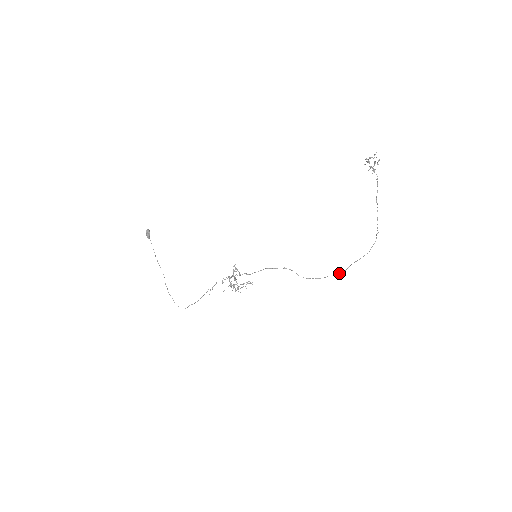
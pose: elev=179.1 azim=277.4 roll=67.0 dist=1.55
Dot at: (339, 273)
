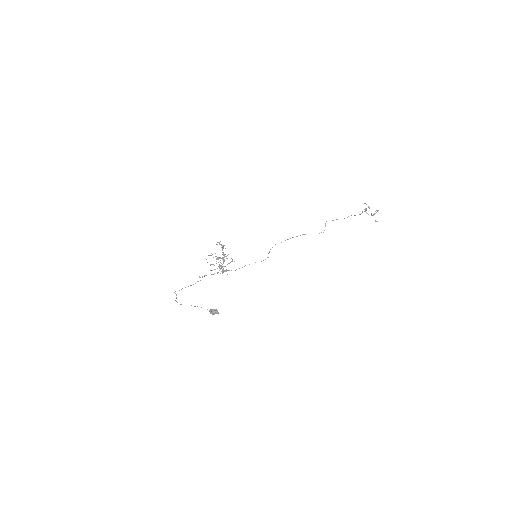
Dot at: occluded
